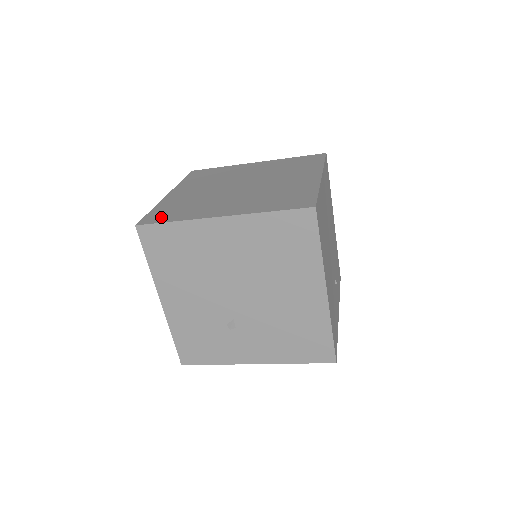
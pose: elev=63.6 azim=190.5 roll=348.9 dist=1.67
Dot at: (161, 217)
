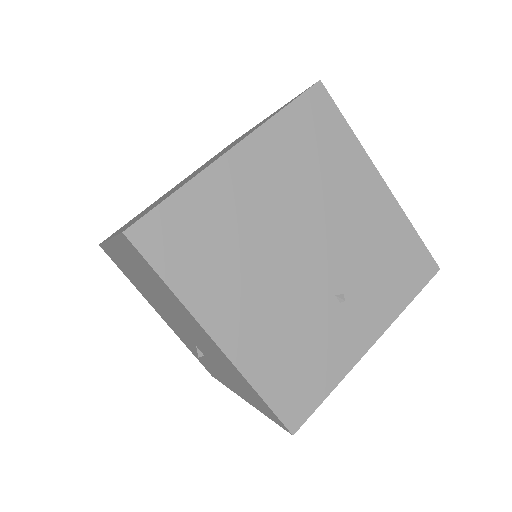
Dot at: occluded
